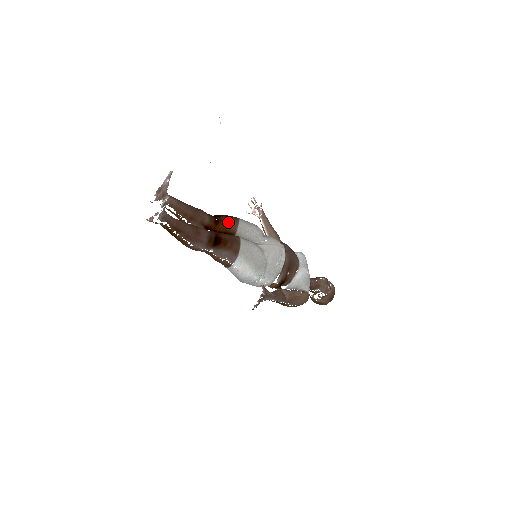
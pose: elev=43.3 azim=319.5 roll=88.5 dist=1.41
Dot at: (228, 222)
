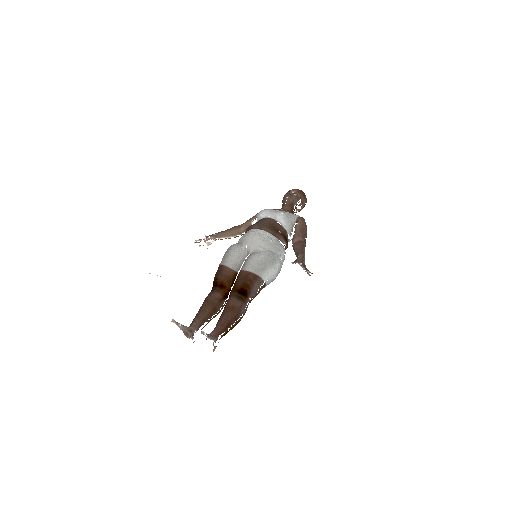
Dot at: (224, 276)
